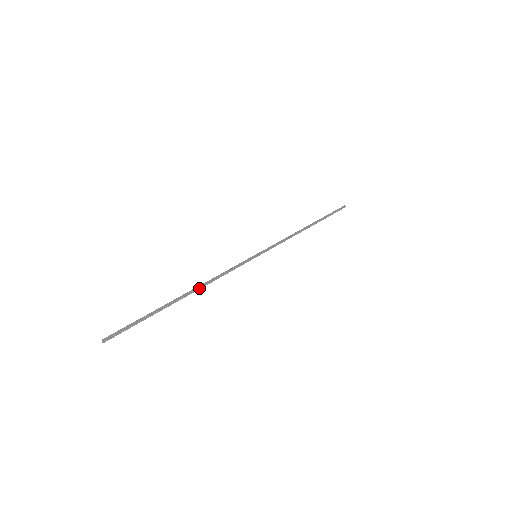
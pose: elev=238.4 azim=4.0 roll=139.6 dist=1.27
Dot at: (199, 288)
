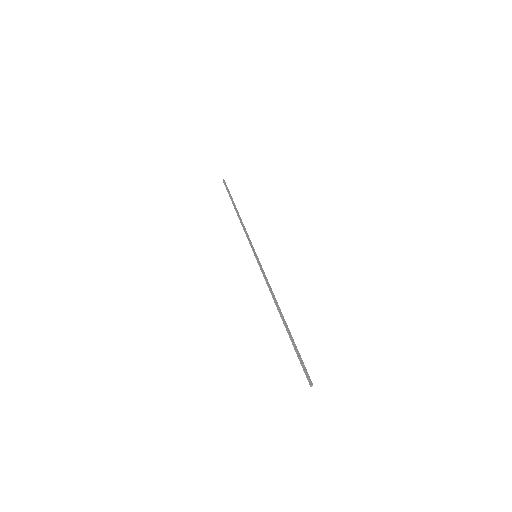
Dot at: (277, 304)
